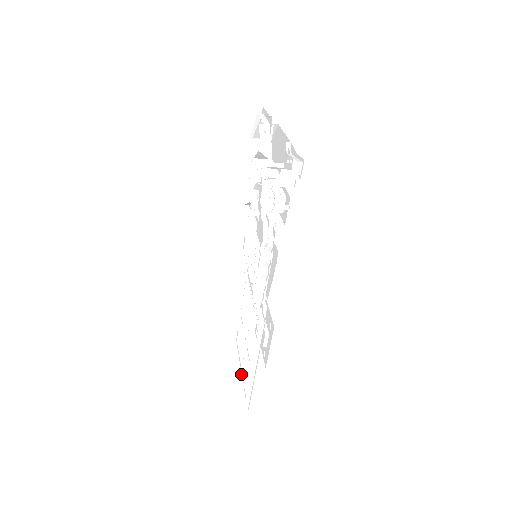
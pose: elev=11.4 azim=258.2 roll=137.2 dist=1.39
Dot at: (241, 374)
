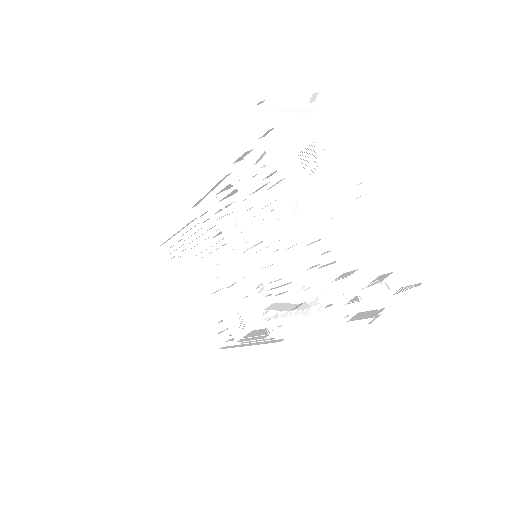
Dot at: (197, 304)
